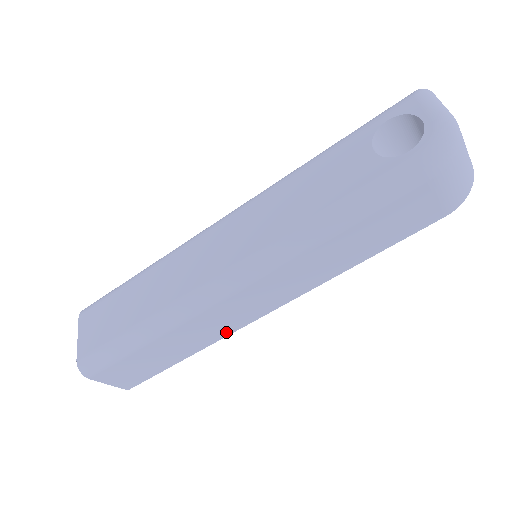
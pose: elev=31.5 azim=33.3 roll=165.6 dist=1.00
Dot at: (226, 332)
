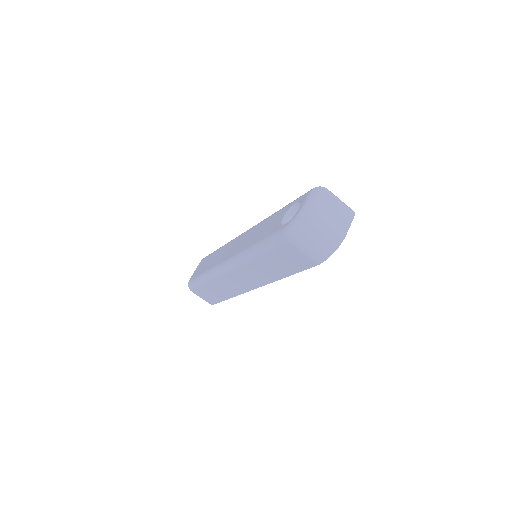
Dot at: (240, 291)
